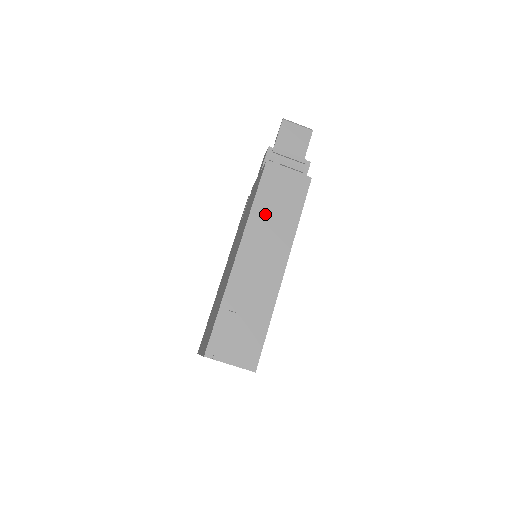
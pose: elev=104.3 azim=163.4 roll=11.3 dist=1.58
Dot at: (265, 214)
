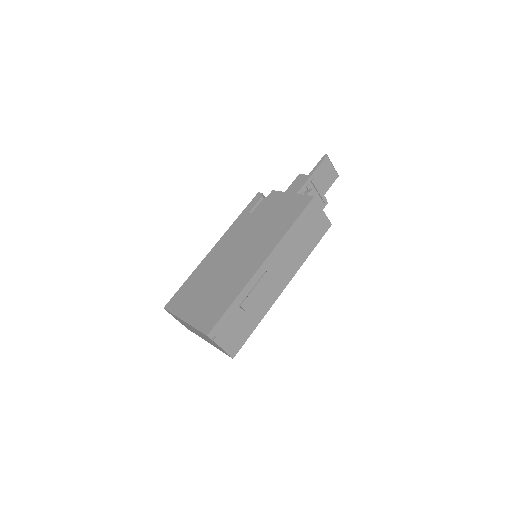
Dot at: (294, 239)
